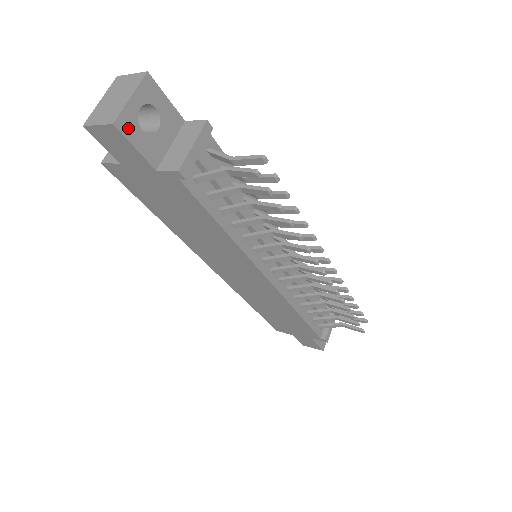
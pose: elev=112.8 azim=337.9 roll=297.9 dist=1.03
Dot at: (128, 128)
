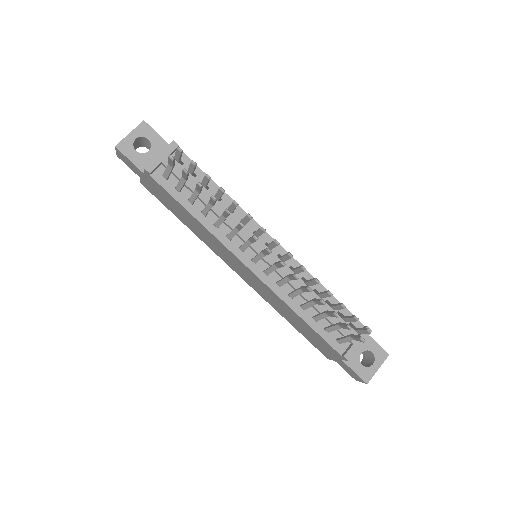
Dot at: (125, 149)
